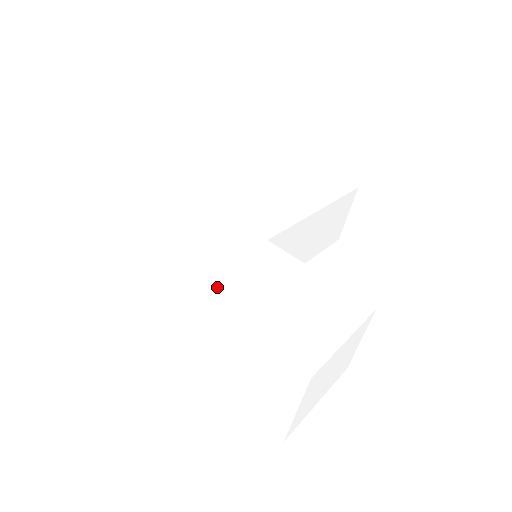
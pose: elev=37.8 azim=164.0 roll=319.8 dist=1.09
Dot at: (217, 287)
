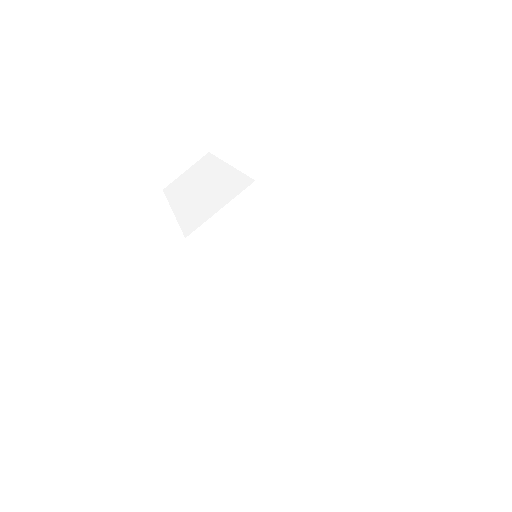
Dot at: occluded
